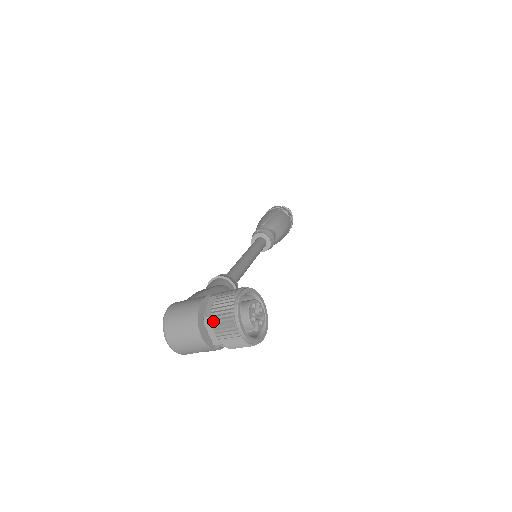
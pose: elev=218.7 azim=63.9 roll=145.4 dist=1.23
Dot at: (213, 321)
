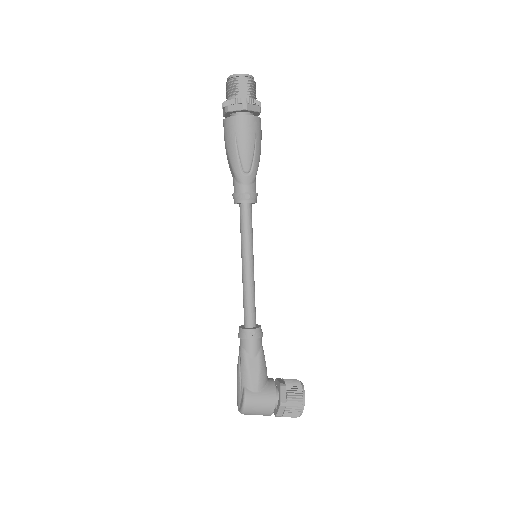
Dot at: occluded
